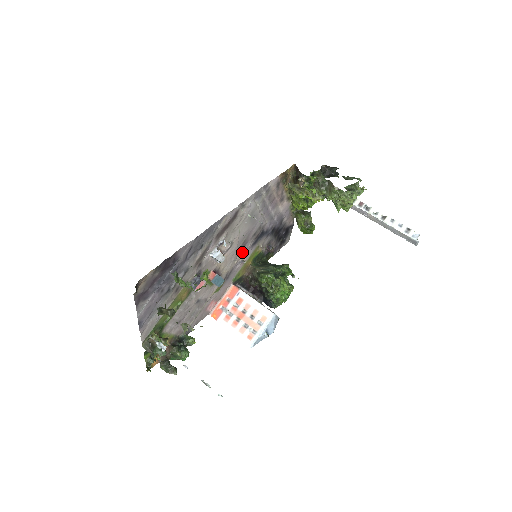
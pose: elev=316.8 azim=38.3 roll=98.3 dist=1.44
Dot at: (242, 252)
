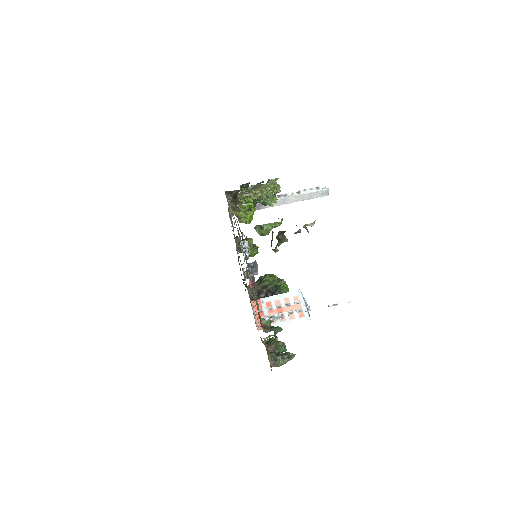
Dot at: occluded
